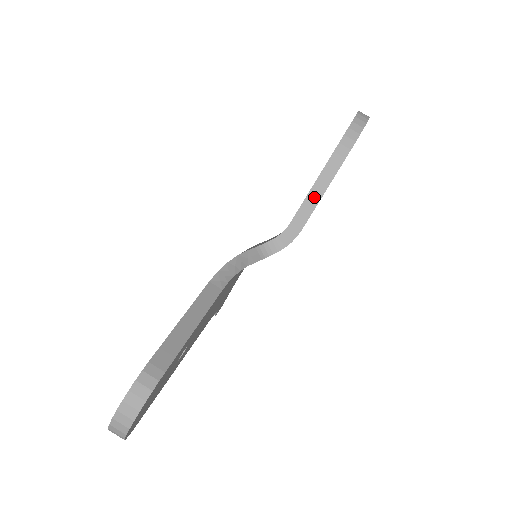
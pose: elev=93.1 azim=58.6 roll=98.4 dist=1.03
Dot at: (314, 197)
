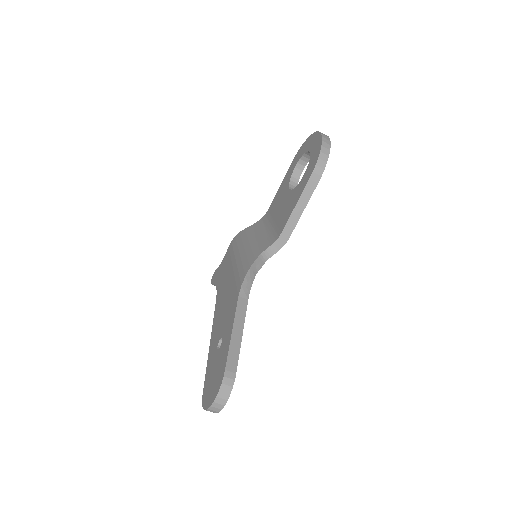
Dot at: (297, 213)
